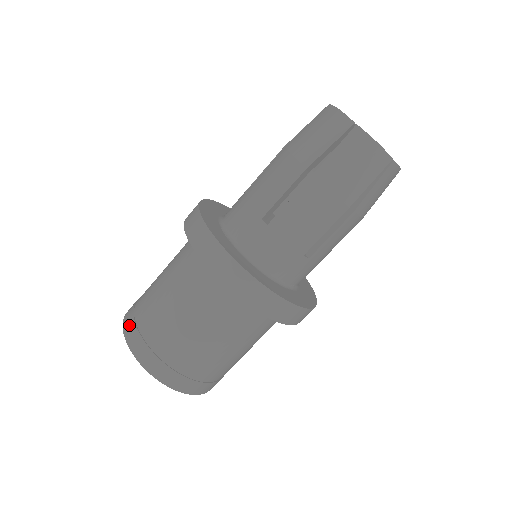
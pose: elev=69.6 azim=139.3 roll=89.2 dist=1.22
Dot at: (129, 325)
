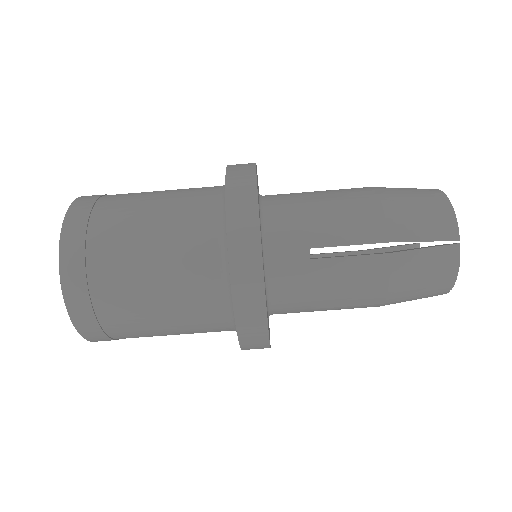
Dot at: occluded
